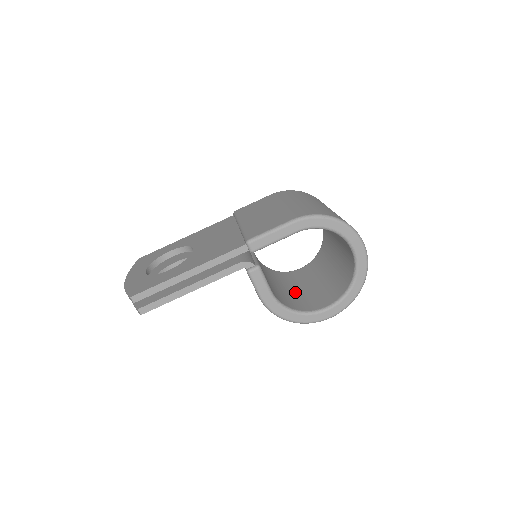
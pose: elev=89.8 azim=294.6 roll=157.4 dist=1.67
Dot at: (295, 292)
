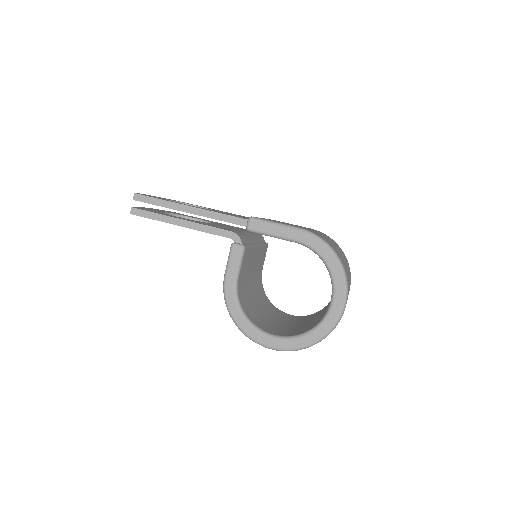
Dot at: (263, 314)
